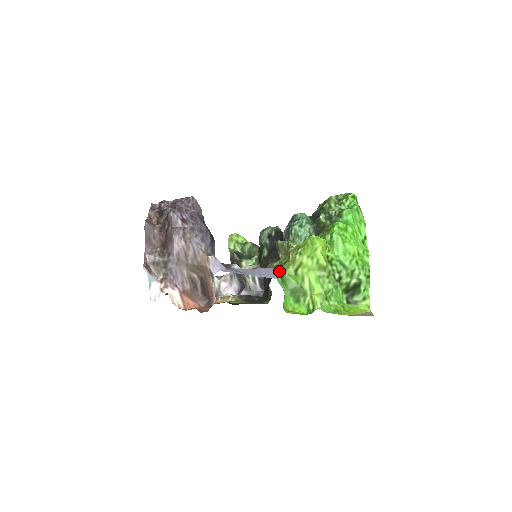
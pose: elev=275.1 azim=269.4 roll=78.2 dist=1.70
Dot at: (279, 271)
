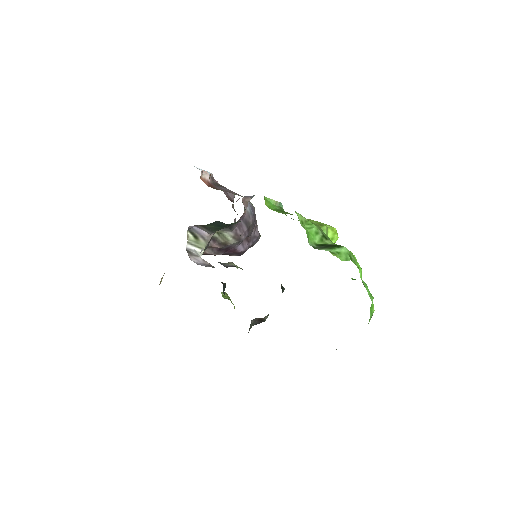
Dot at: occluded
